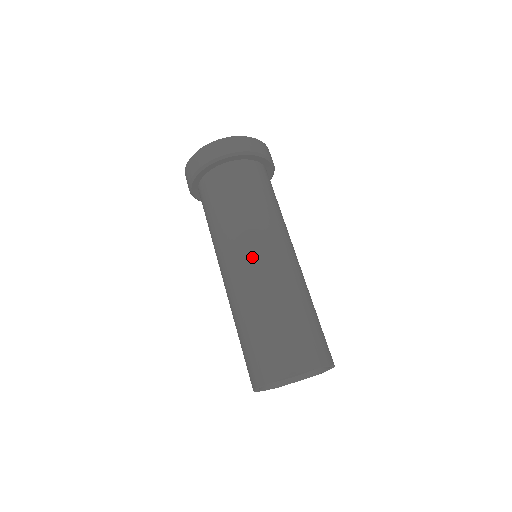
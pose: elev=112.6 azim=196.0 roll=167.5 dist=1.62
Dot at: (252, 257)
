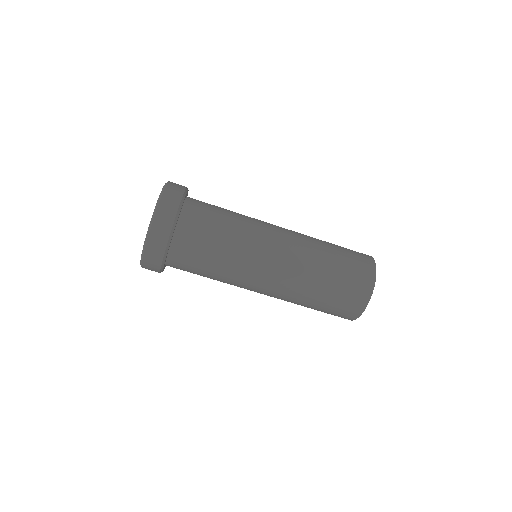
Dot at: (261, 292)
